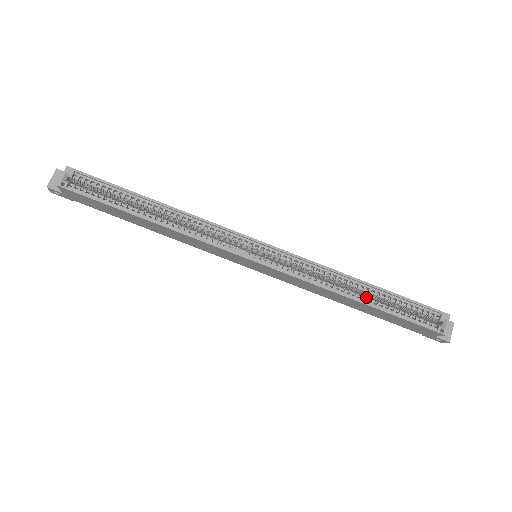
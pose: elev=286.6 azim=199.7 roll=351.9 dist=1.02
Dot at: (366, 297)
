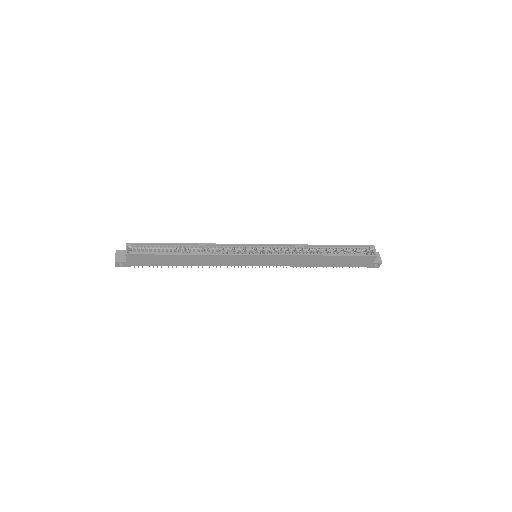
Dot at: (327, 253)
